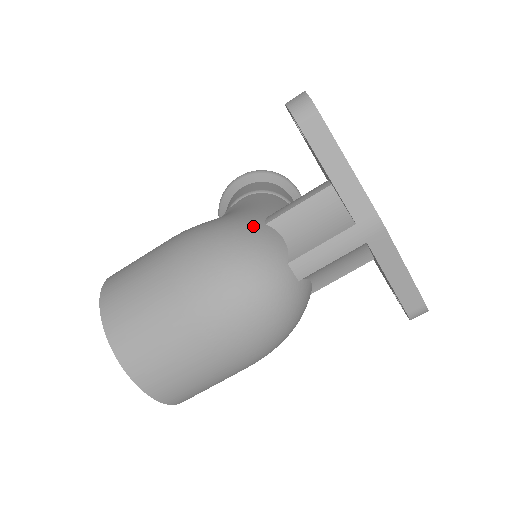
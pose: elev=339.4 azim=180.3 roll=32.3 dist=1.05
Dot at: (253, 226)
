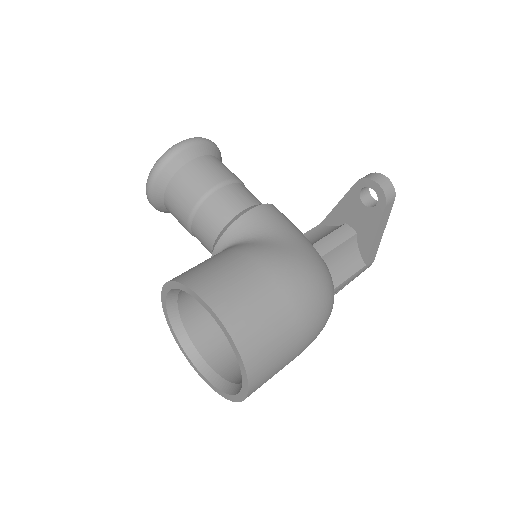
Dot at: (322, 262)
